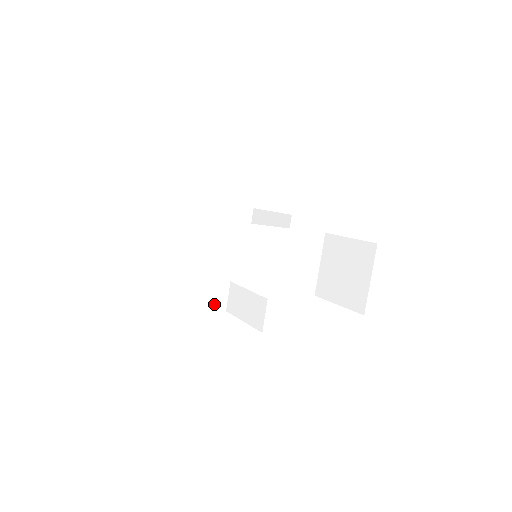
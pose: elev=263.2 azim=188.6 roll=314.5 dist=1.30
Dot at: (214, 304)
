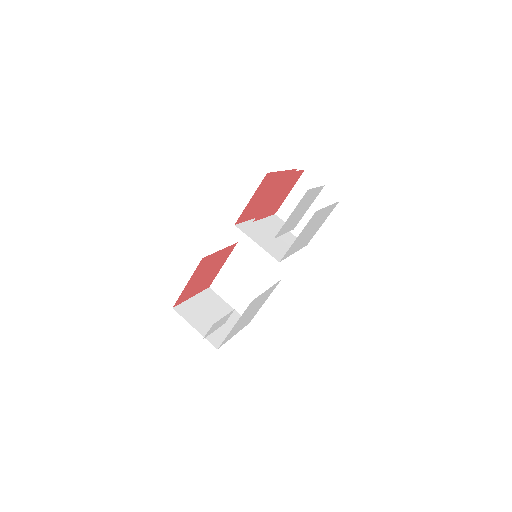
Dot at: occluded
